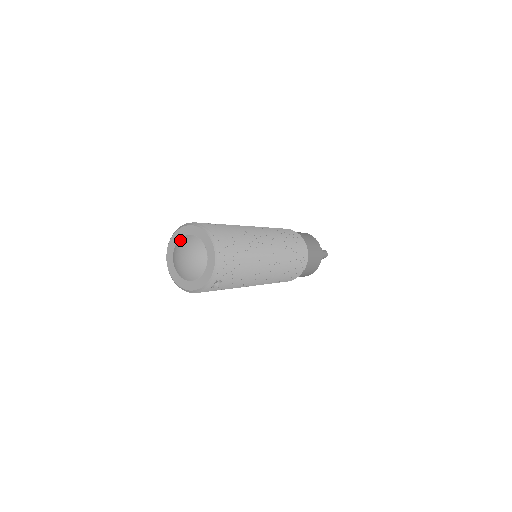
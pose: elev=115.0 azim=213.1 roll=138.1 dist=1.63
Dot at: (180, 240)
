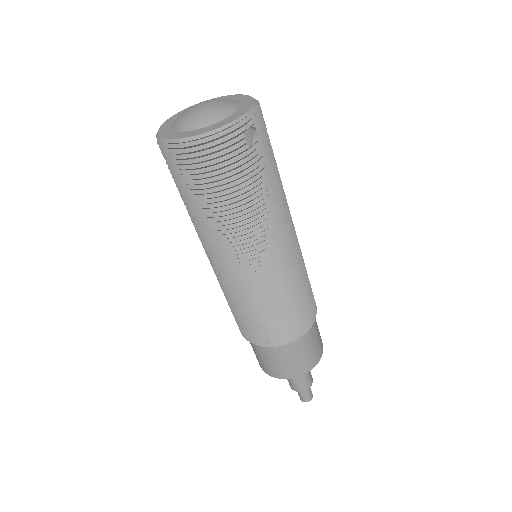
Dot at: occluded
